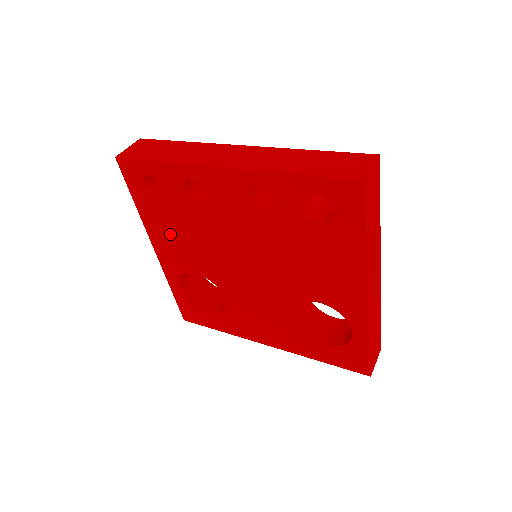
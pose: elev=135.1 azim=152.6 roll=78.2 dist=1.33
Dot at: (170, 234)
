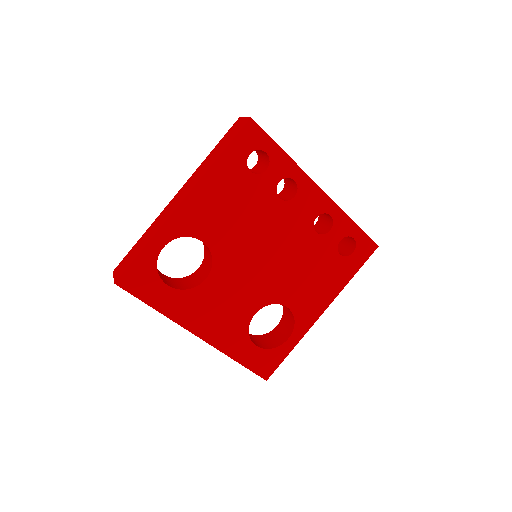
Dot at: (222, 199)
